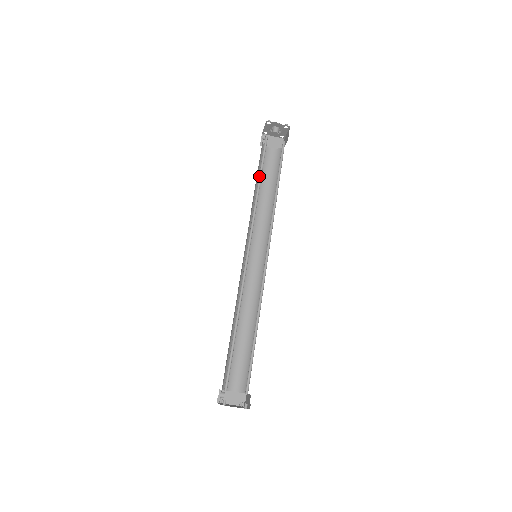
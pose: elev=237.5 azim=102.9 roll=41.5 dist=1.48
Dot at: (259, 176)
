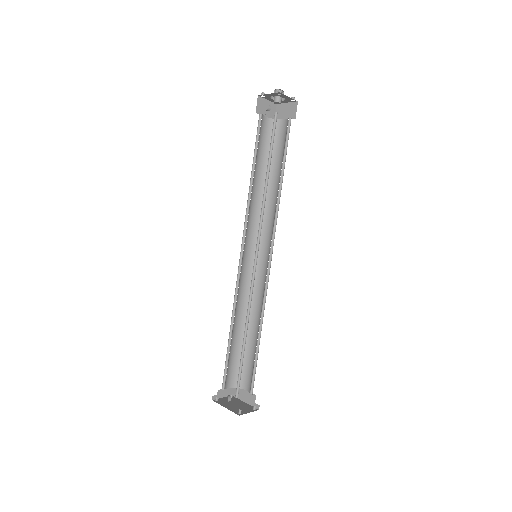
Dot at: (267, 165)
